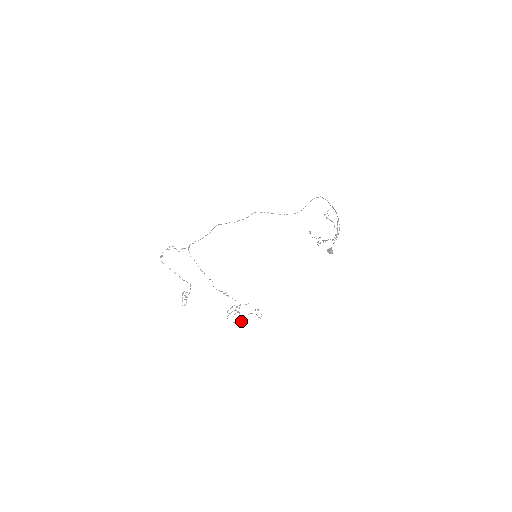
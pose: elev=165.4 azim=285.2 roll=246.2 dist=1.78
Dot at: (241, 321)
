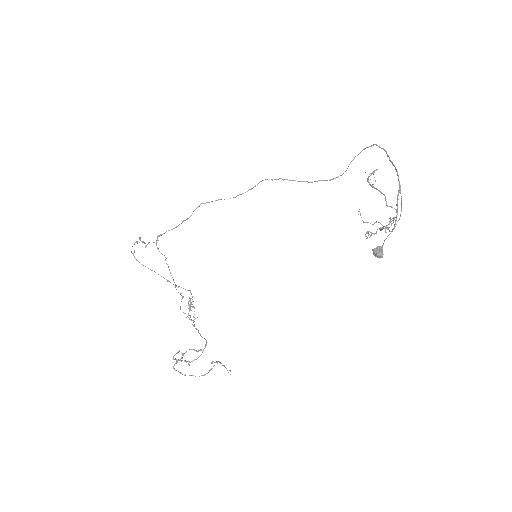
Dot at: occluded
